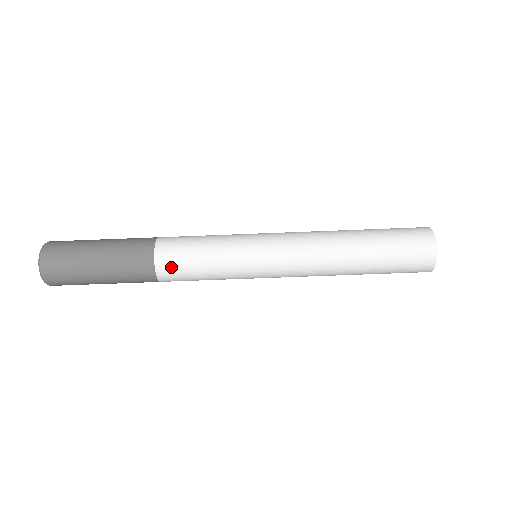
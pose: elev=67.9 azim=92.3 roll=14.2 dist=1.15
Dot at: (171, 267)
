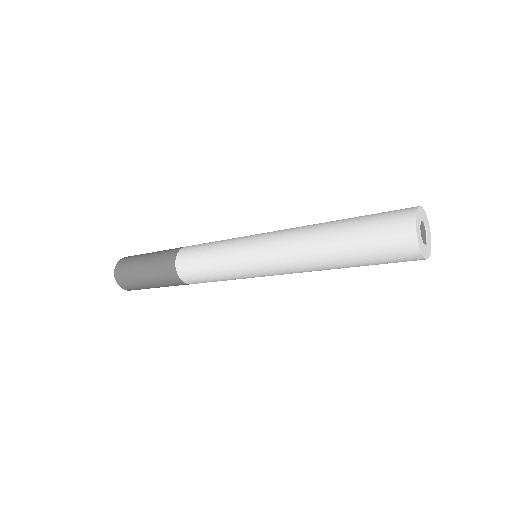
Dot at: (196, 282)
